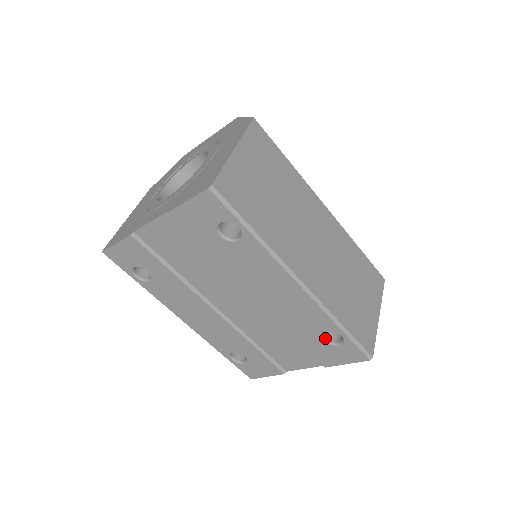
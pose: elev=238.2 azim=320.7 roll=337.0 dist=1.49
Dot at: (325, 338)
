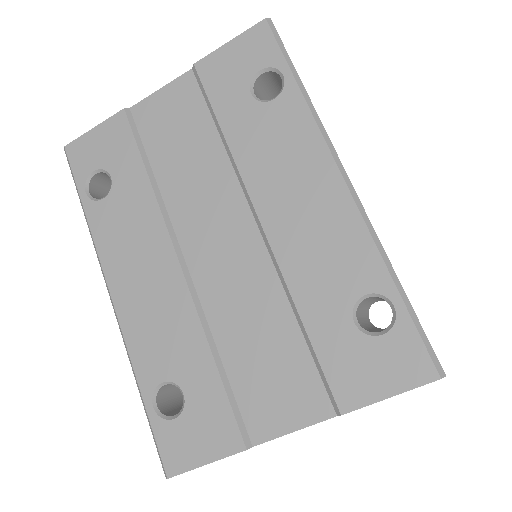
Dot at: (358, 321)
